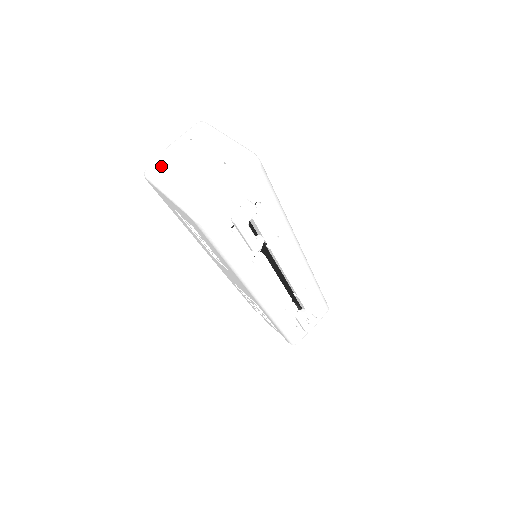
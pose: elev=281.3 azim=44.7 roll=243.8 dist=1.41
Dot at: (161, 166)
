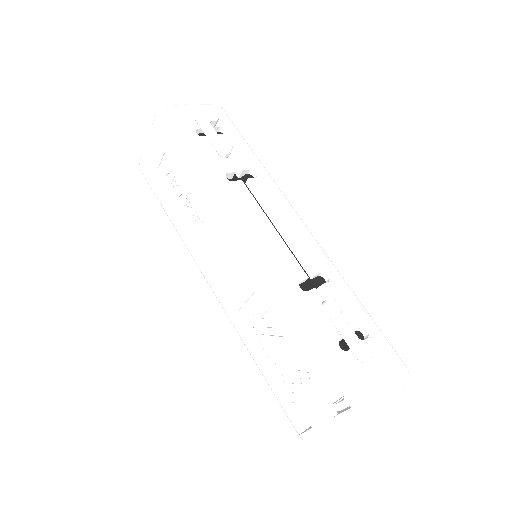
Dot at: occluded
